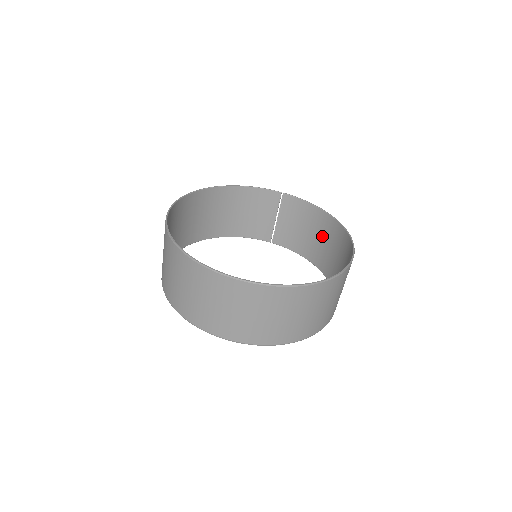
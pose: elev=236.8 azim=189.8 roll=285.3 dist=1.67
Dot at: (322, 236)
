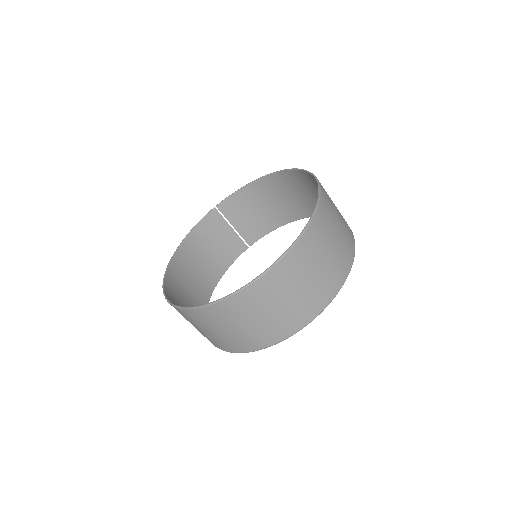
Dot at: (273, 197)
